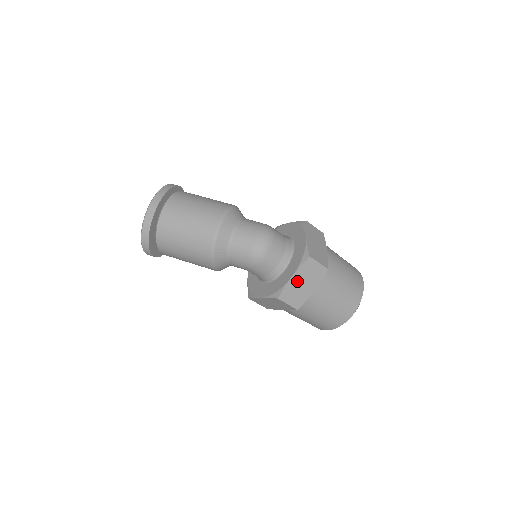
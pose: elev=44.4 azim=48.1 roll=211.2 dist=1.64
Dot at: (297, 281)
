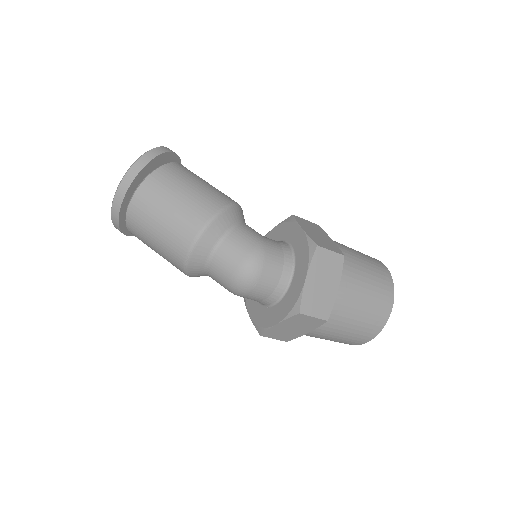
Dot at: (284, 327)
